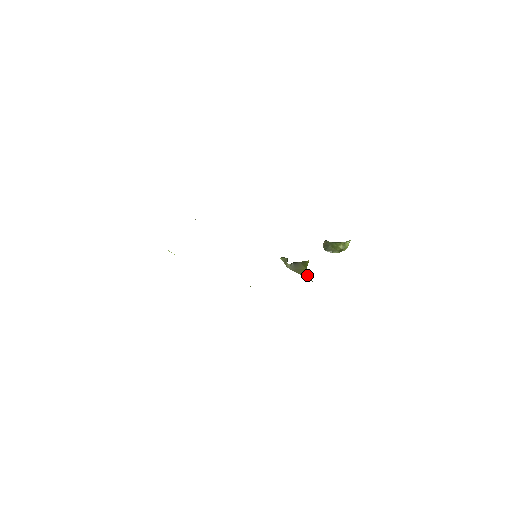
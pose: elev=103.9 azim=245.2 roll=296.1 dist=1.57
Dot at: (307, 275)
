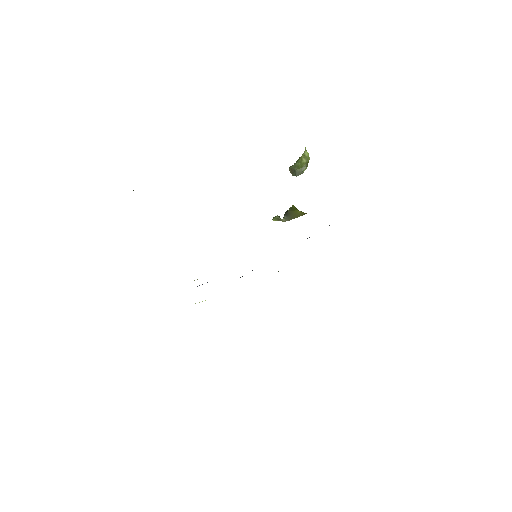
Dot at: (303, 213)
